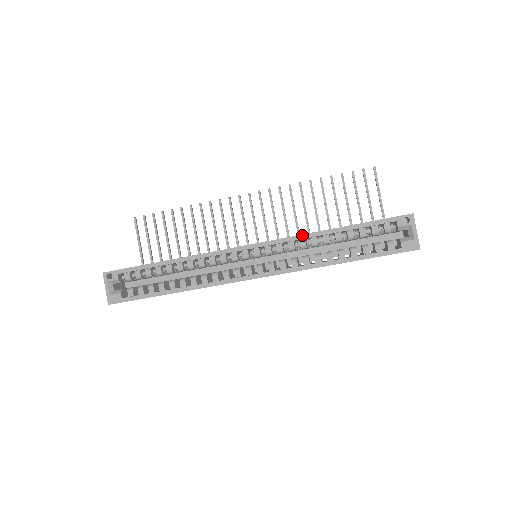
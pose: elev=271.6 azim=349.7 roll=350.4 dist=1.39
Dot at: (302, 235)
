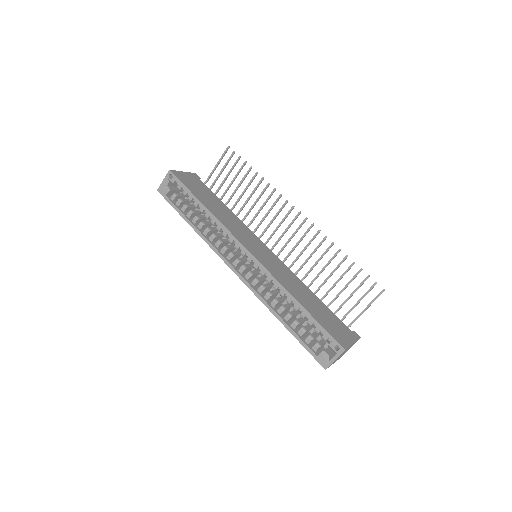
Dot at: (278, 282)
